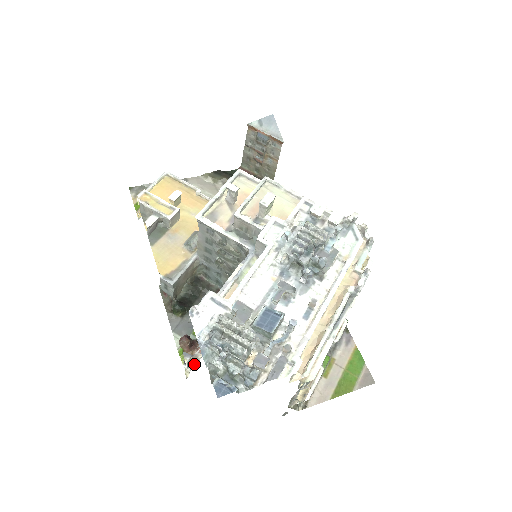
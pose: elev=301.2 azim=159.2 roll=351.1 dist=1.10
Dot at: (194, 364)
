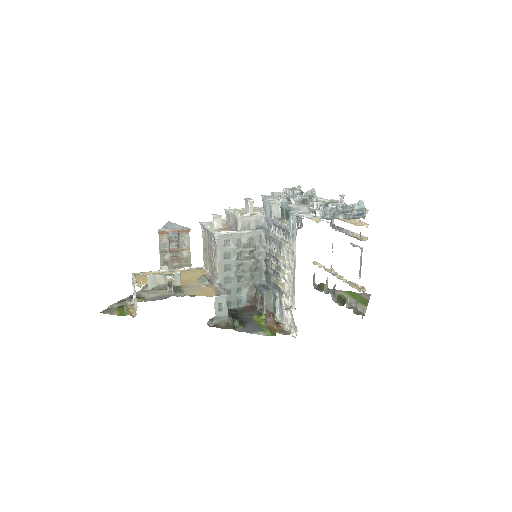
Dot at: (288, 334)
